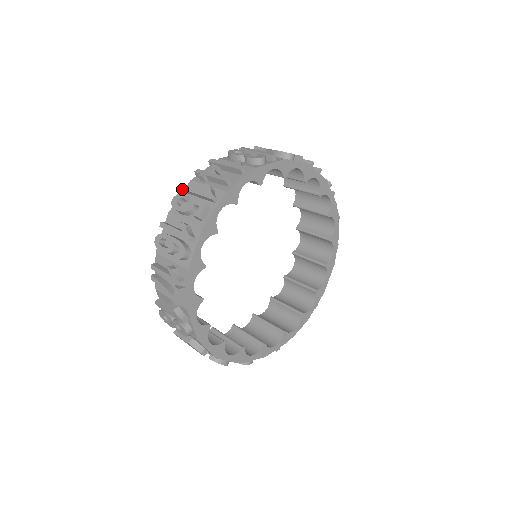
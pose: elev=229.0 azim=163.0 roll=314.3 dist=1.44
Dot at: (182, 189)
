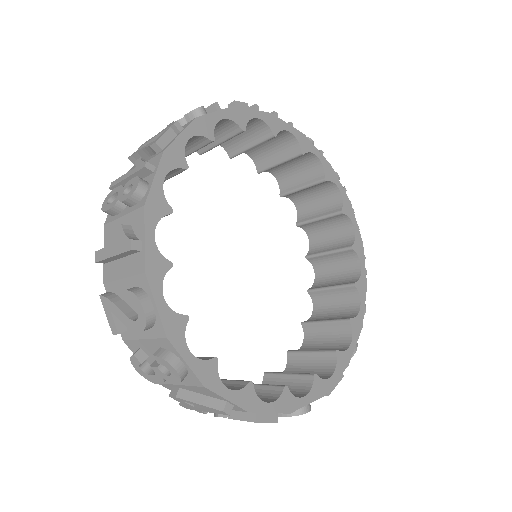
Dot at: occluded
